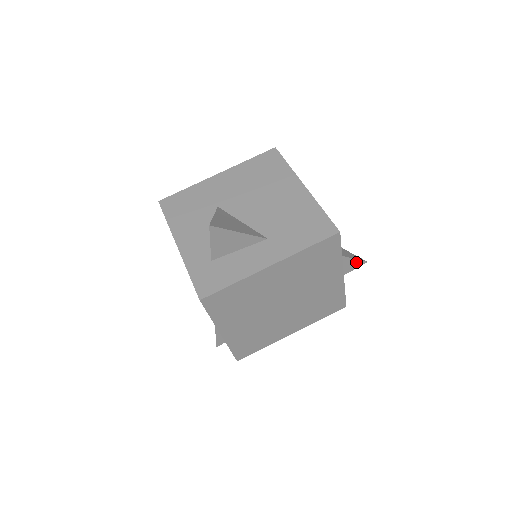
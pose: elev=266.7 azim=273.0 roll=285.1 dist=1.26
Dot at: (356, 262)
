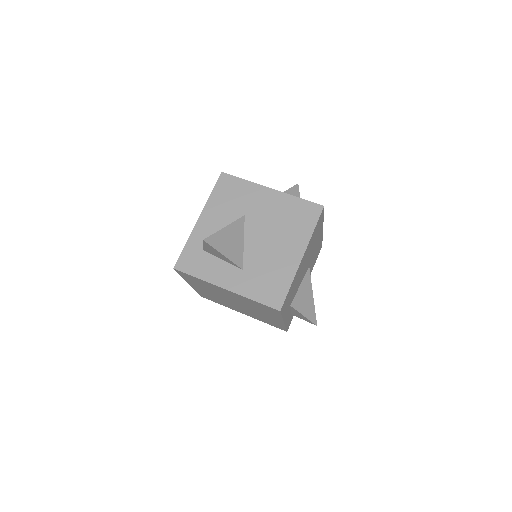
Dot at: (308, 320)
